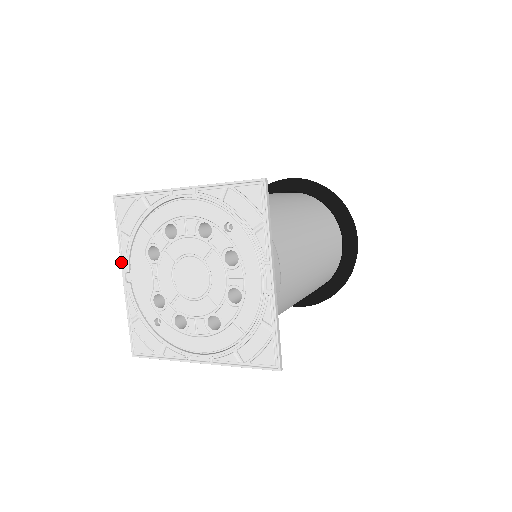
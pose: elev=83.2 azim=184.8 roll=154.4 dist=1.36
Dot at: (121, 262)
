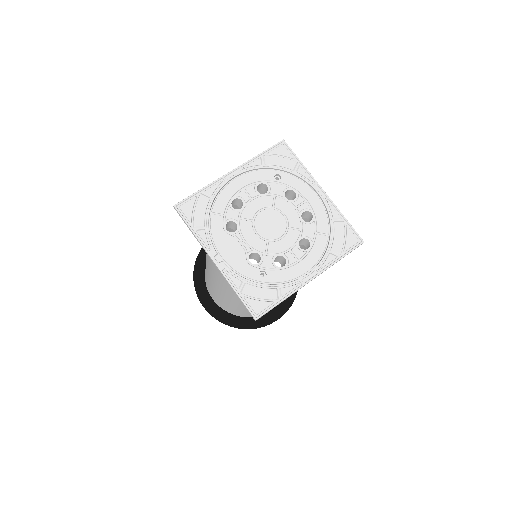
Dot at: (206, 250)
